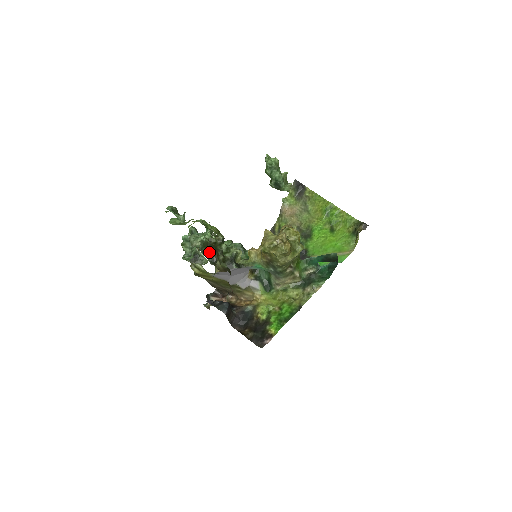
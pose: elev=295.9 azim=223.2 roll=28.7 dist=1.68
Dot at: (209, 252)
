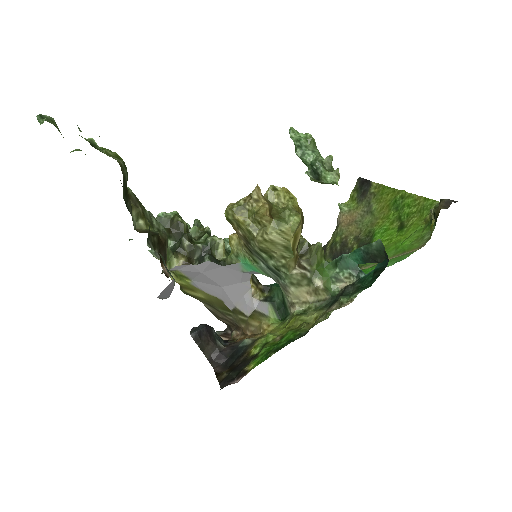
Dot at: (171, 236)
